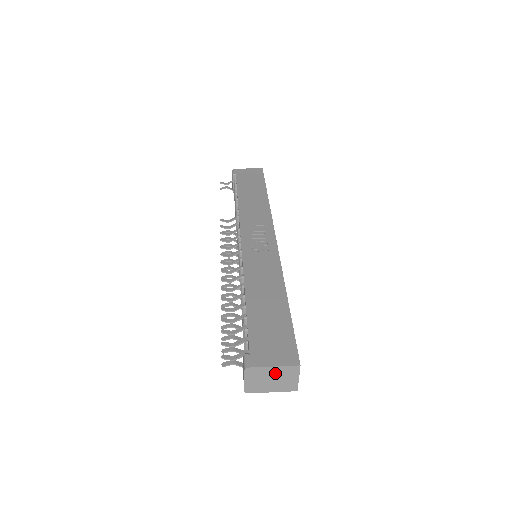
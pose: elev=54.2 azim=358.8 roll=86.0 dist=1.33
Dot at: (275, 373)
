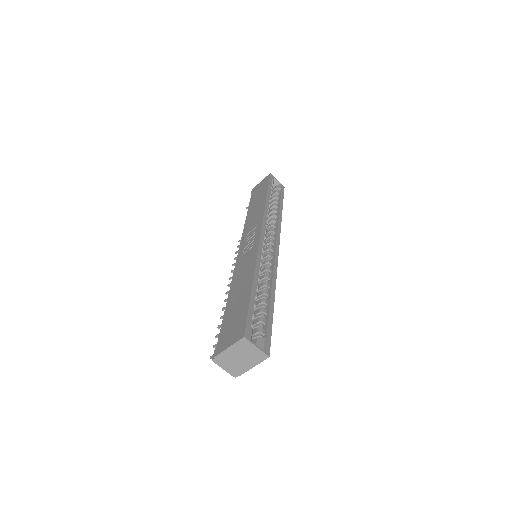
Dot at: (235, 352)
